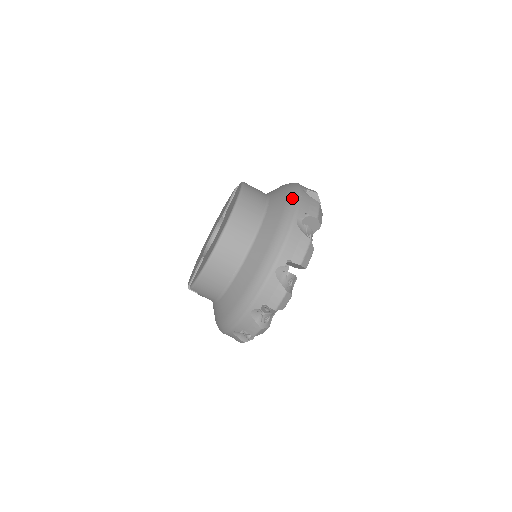
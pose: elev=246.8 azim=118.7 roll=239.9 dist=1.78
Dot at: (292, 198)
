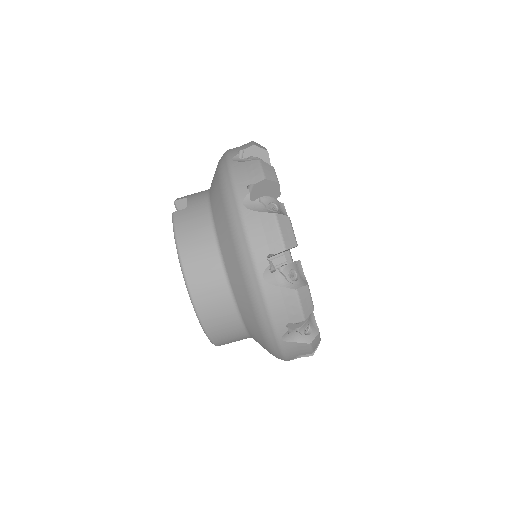
Dot at: (238, 239)
